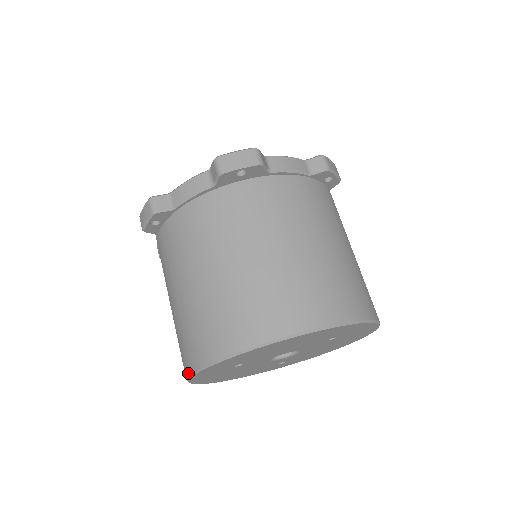
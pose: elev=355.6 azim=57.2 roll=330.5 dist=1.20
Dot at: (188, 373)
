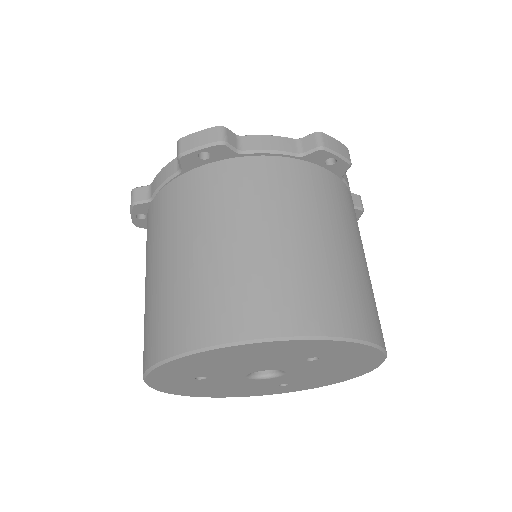
Dot at: occluded
